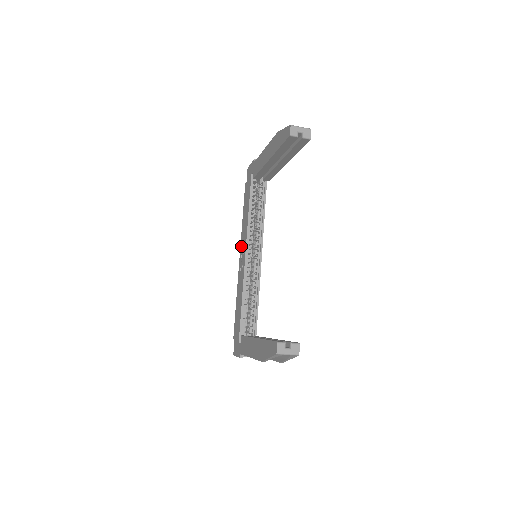
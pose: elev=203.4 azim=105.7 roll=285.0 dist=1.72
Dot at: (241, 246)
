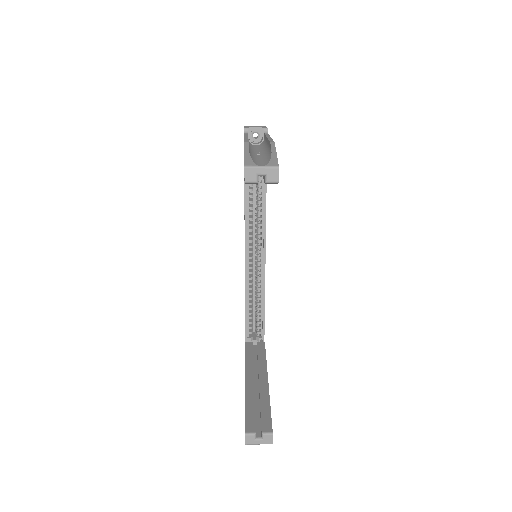
Dot at: occluded
